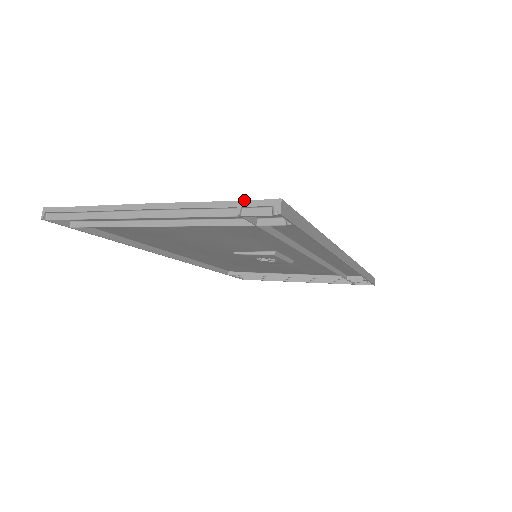
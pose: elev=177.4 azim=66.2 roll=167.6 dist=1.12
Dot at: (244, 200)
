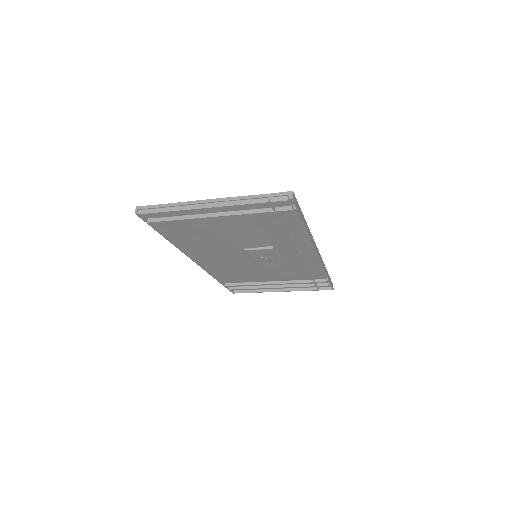
Dot at: (271, 193)
